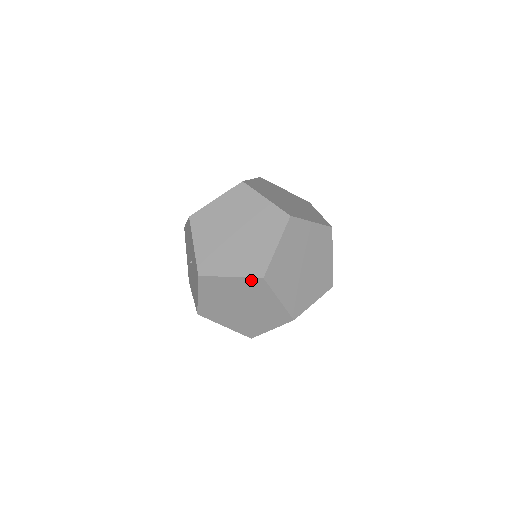
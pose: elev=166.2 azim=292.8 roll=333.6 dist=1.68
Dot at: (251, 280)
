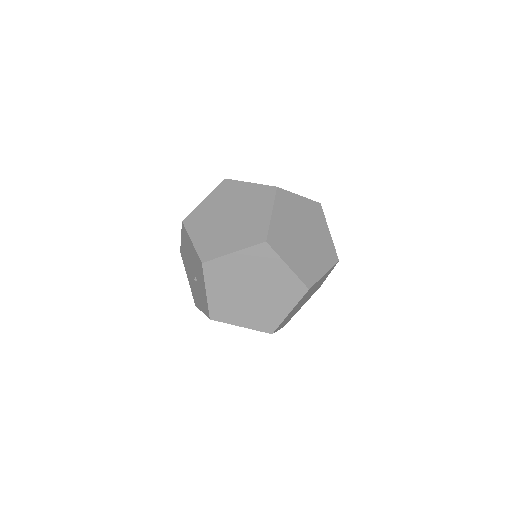
Dot at: (260, 330)
